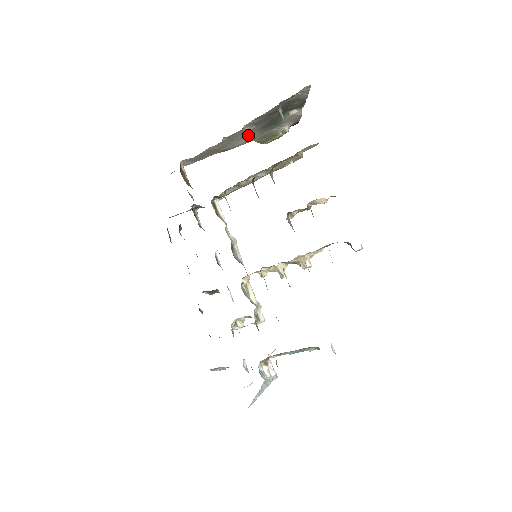
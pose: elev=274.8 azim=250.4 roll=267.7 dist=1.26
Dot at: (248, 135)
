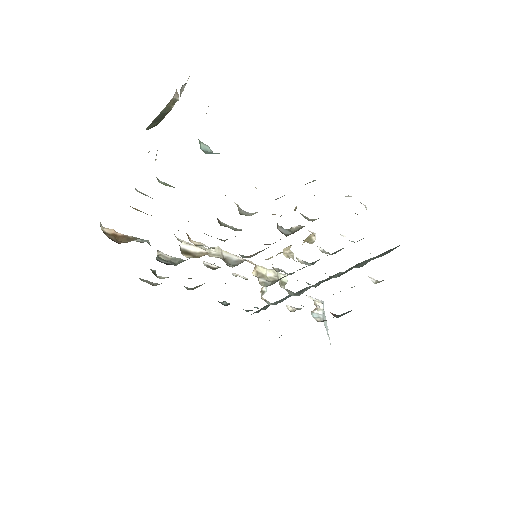
Dot at: occluded
